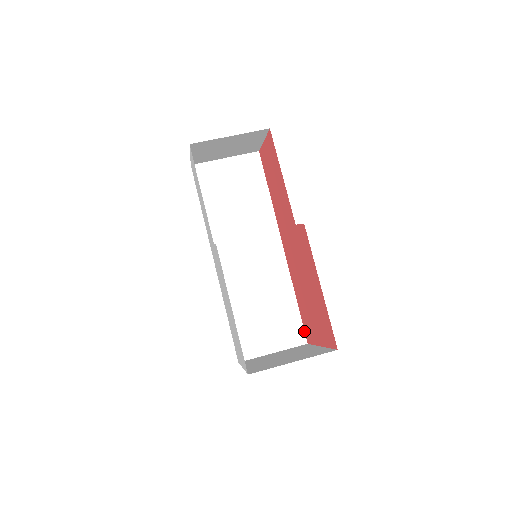
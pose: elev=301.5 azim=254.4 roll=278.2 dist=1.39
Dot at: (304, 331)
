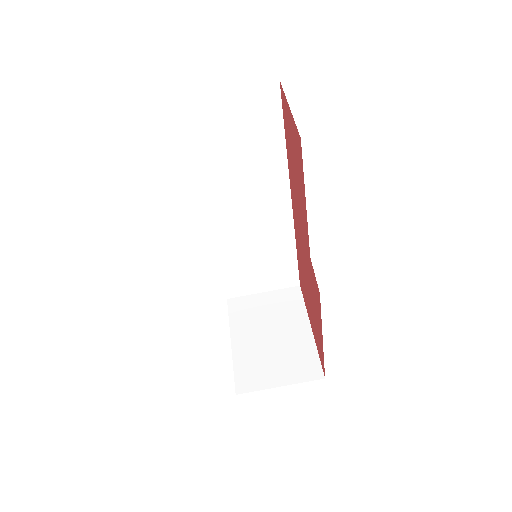
Dot at: (299, 276)
